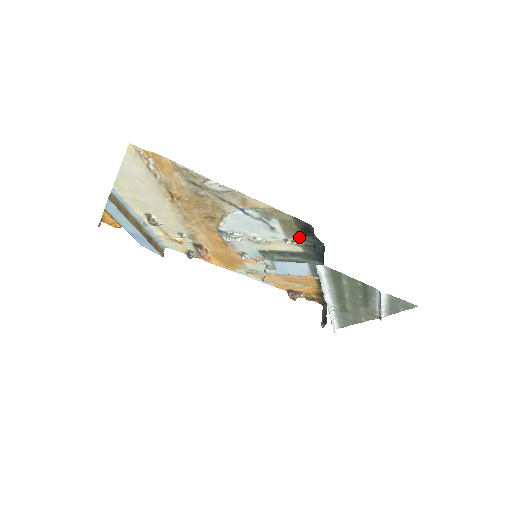
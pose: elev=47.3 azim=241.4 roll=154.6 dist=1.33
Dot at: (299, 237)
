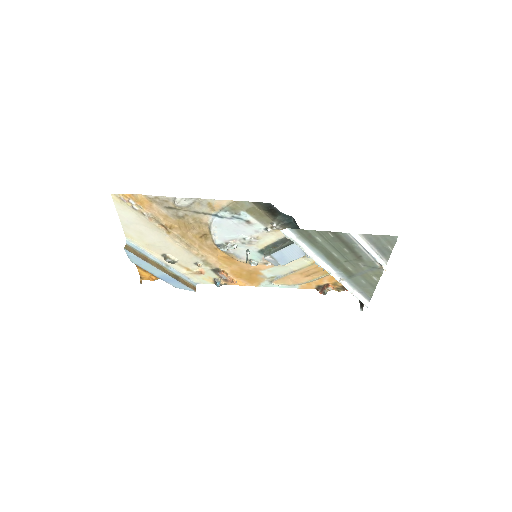
Dot at: (273, 221)
